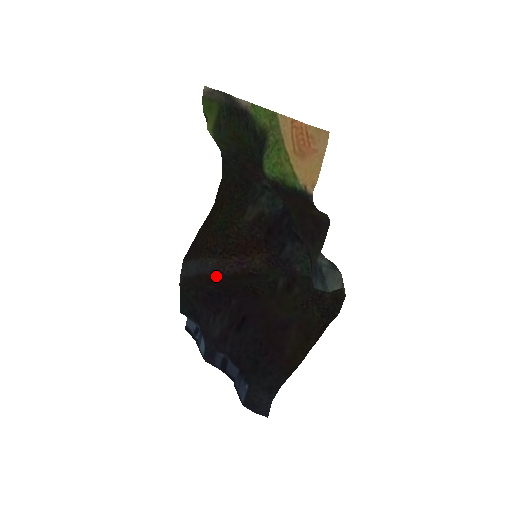
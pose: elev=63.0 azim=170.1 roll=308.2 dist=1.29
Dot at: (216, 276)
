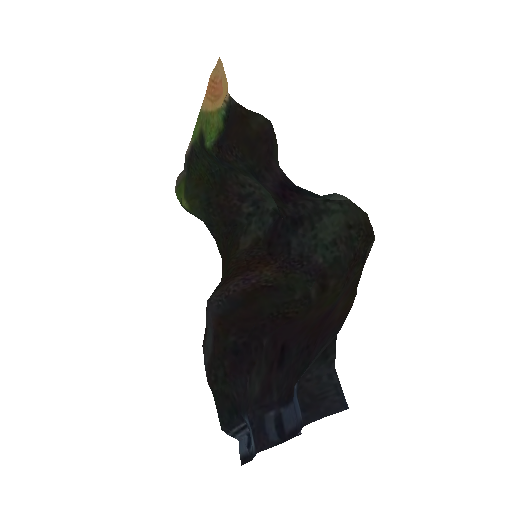
Dot at: (226, 309)
